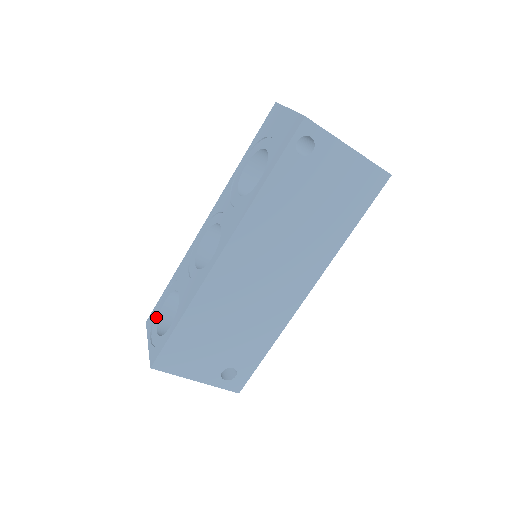
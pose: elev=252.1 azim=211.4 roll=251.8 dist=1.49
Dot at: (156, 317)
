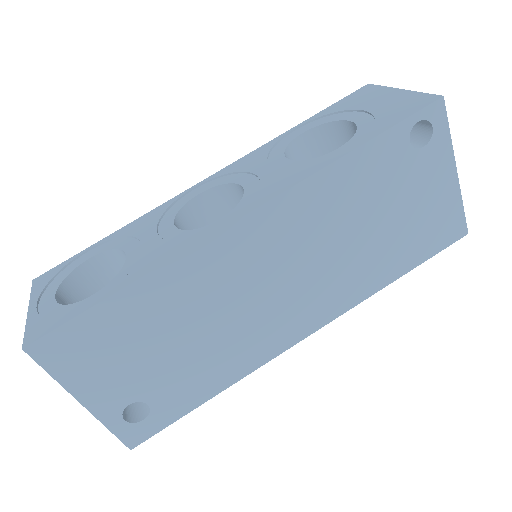
Dot at: (60, 277)
